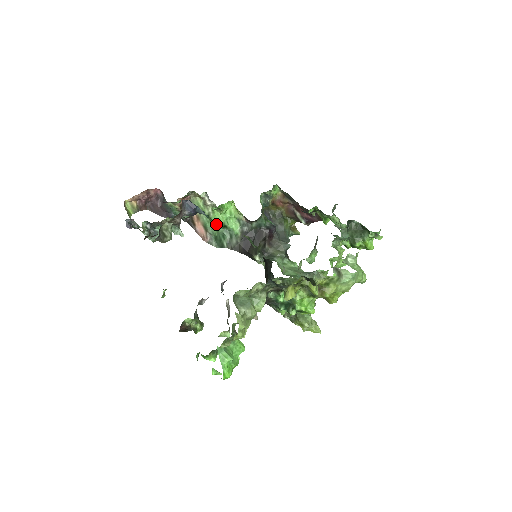
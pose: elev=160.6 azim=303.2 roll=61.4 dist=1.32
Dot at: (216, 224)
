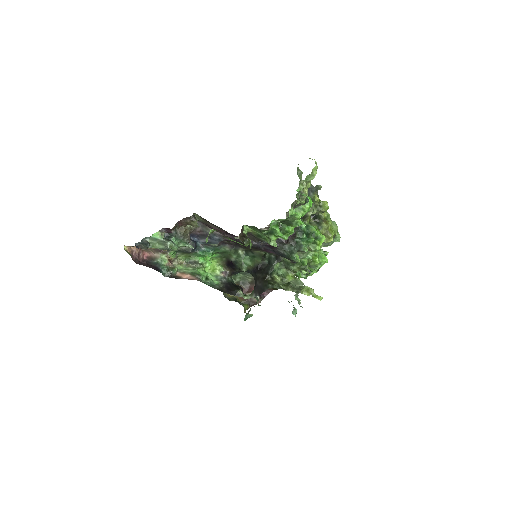
Dot at: (201, 274)
